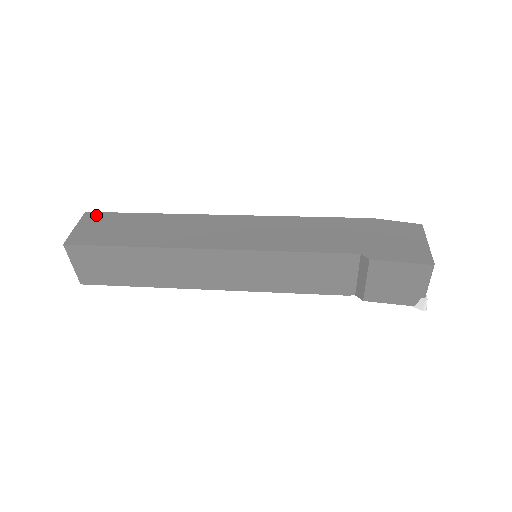
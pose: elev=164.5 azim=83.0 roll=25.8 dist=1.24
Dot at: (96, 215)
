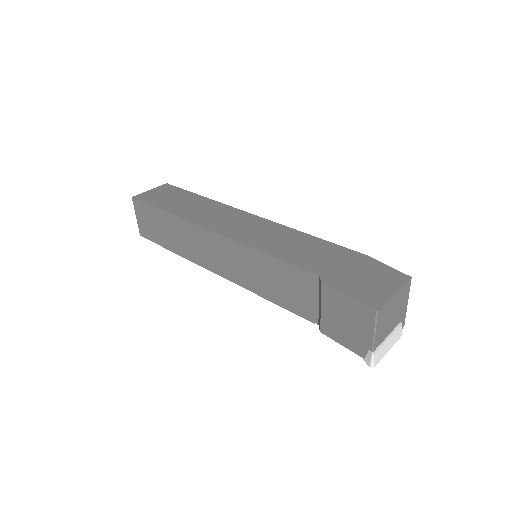
Dot at: (170, 187)
